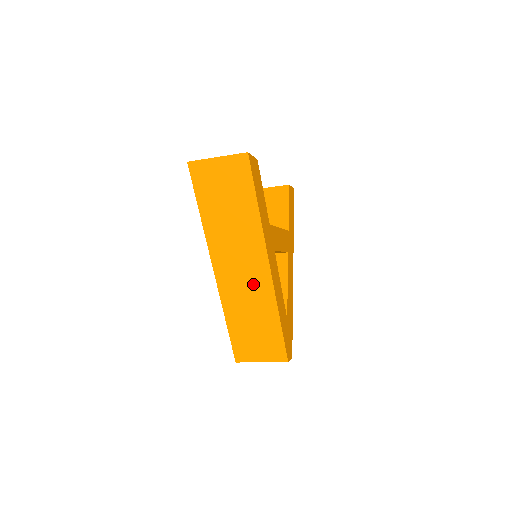
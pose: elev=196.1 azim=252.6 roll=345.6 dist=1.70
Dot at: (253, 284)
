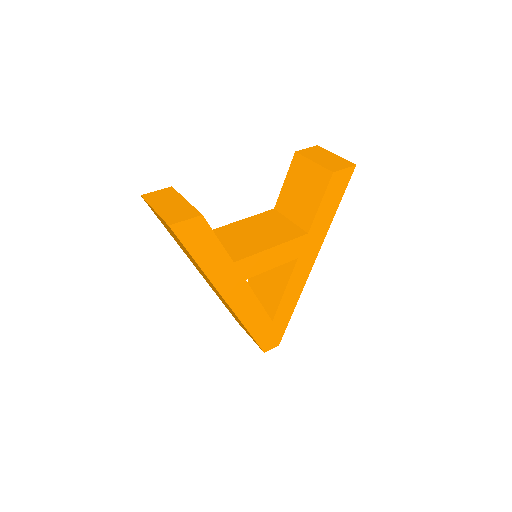
Dot at: (222, 299)
